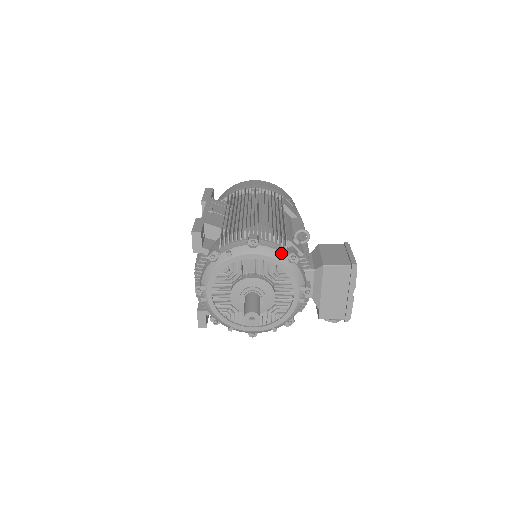
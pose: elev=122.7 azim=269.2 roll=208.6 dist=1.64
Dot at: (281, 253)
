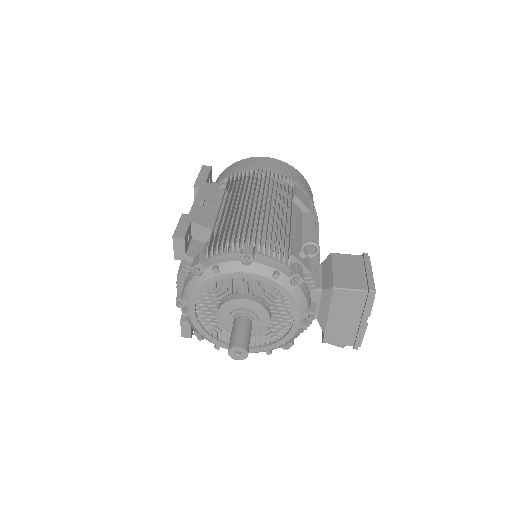
Dot at: (281, 273)
